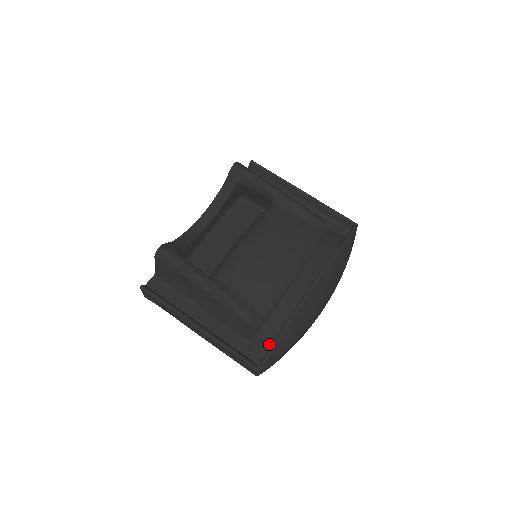
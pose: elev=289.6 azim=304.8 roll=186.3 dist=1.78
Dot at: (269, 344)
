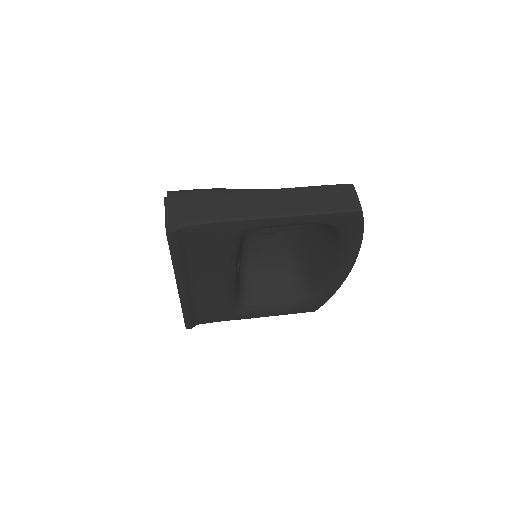
Dot at: occluded
